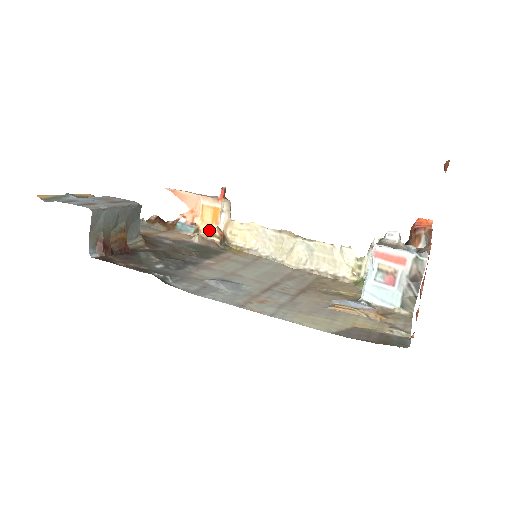
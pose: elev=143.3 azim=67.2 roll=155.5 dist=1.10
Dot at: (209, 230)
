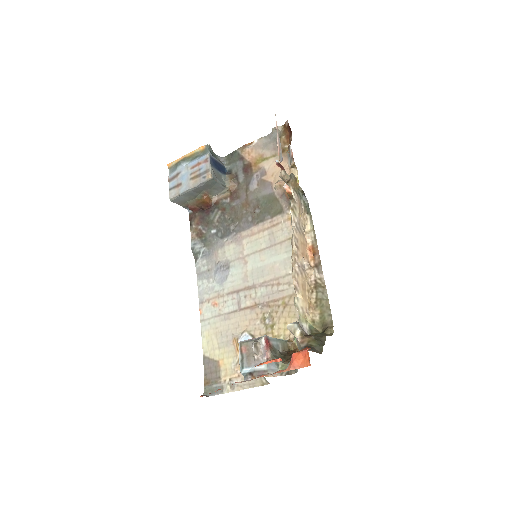
Dot at: (297, 172)
